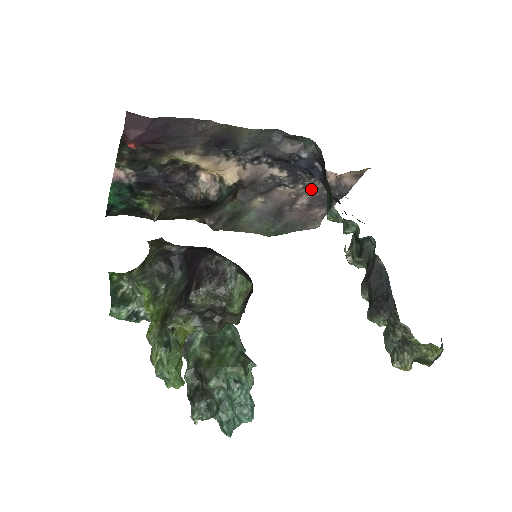
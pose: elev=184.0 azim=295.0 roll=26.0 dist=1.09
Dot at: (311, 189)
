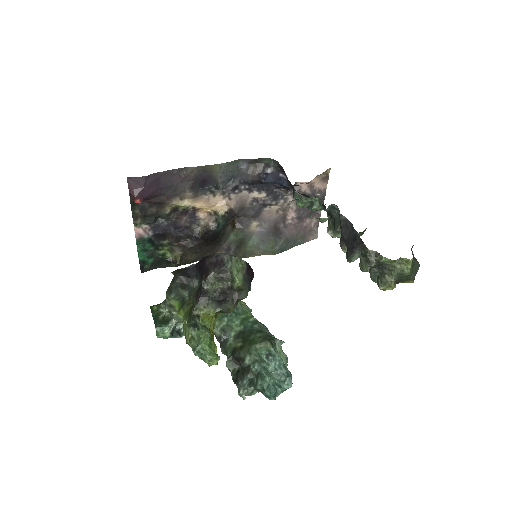
Dot at: (293, 202)
